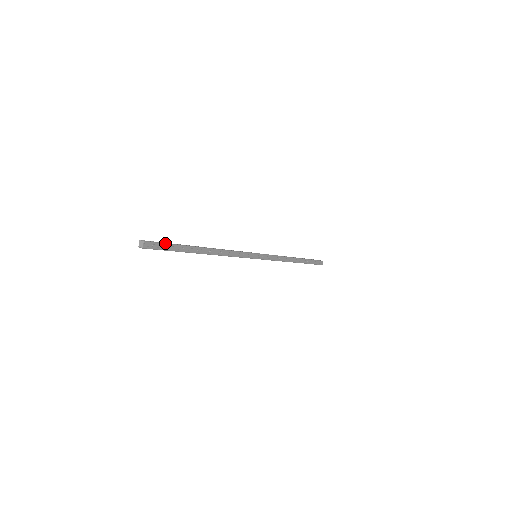
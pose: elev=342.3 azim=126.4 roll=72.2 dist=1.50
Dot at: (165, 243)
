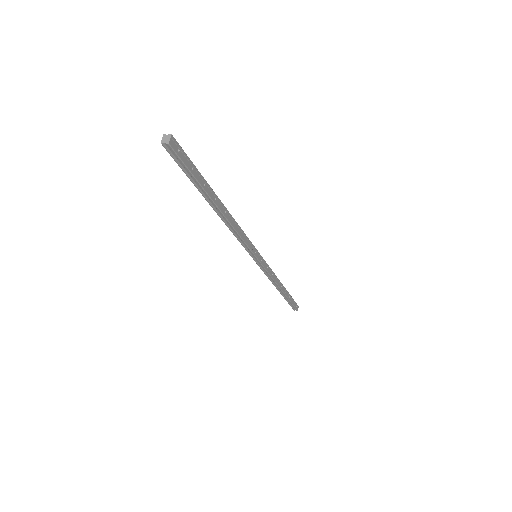
Dot at: occluded
